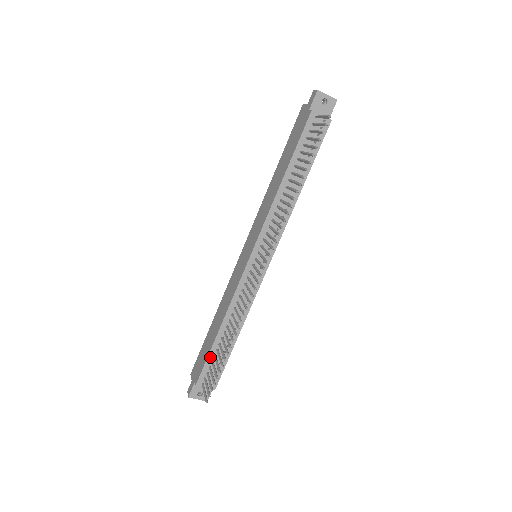
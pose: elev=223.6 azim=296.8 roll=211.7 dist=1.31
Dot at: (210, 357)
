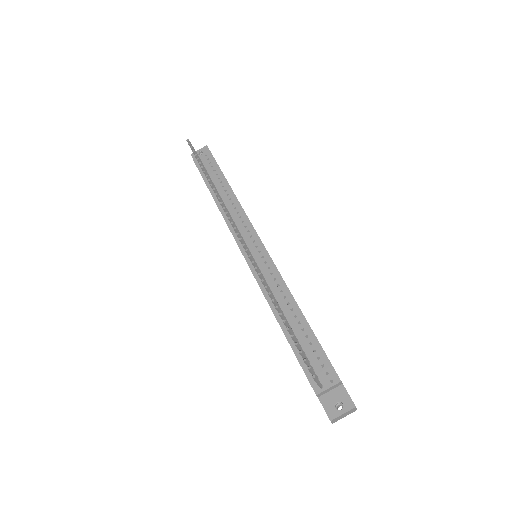
Dot at: (298, 355)
